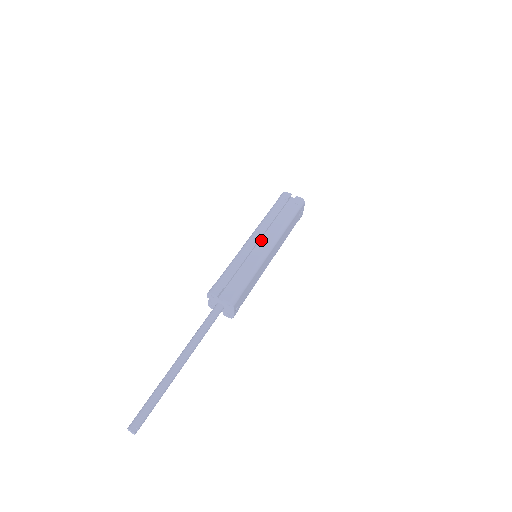
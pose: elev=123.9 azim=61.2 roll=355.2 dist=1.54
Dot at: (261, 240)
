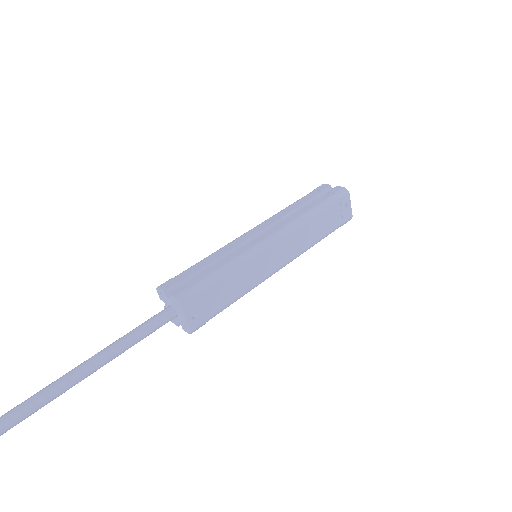
Dot at: occluded
